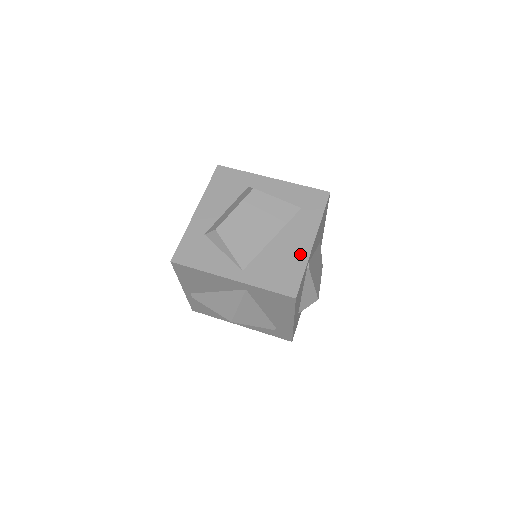
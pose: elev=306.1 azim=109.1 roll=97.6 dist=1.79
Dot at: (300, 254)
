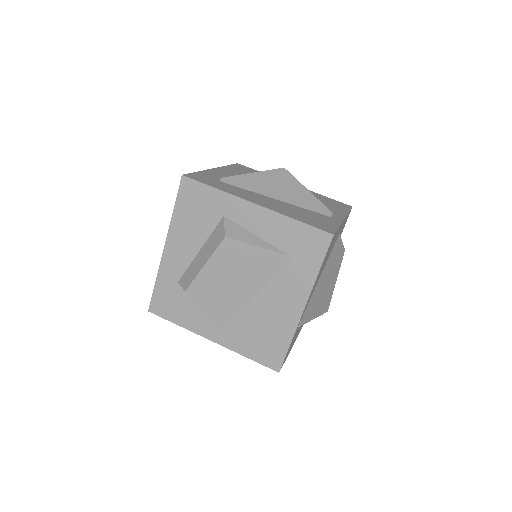
Dot at: (286, 322)
